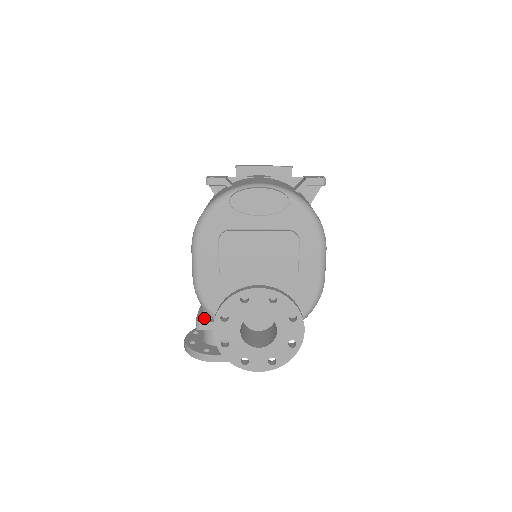
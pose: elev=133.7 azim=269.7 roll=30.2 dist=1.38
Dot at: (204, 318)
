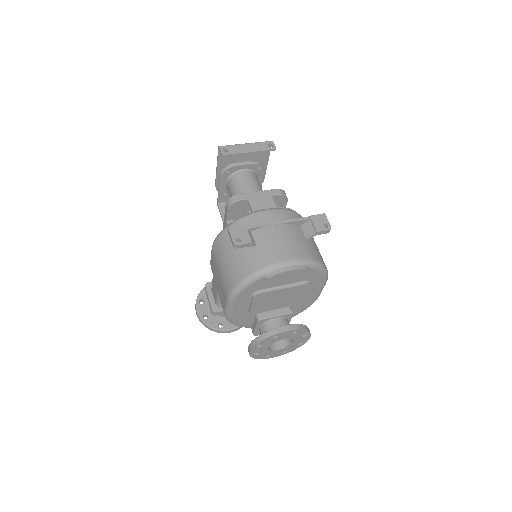
Dot at: (217, 306)
